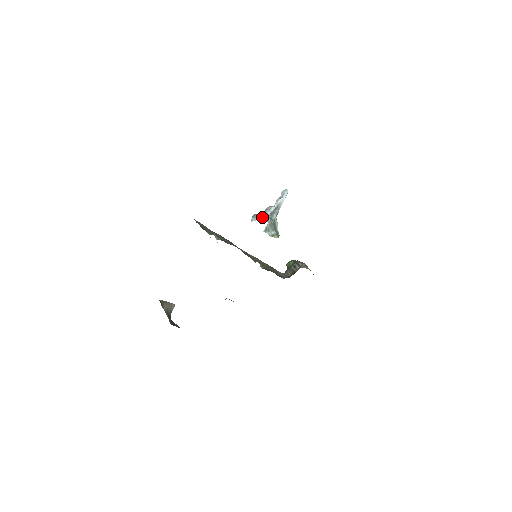
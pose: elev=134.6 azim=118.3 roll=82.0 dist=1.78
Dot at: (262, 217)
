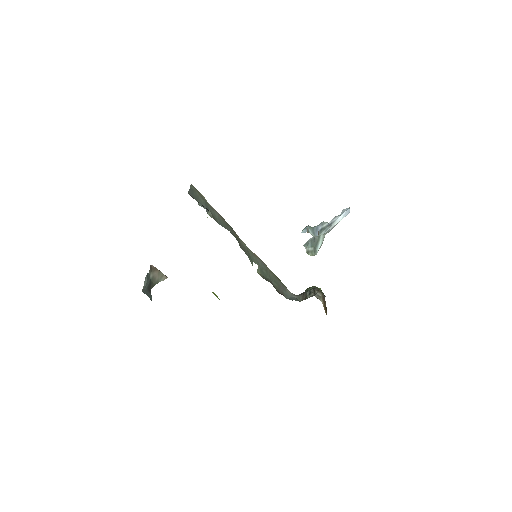
Dot at: (312, 230)
